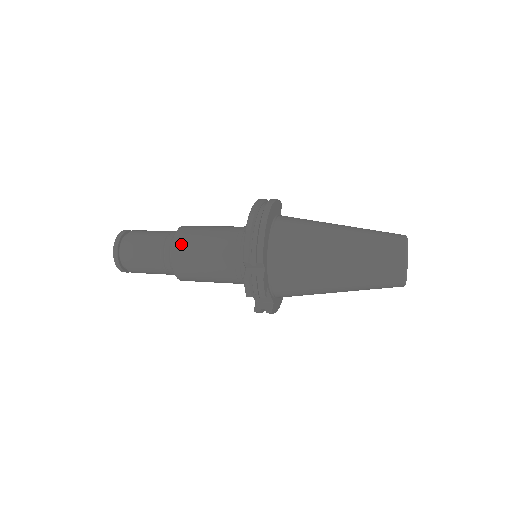
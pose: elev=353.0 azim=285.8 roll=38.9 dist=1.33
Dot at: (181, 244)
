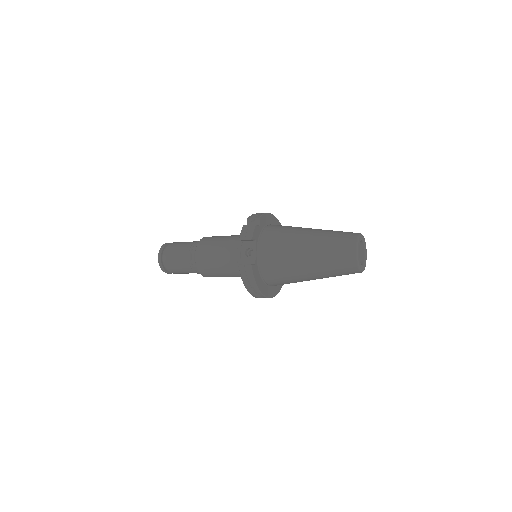
Dot at: occluded
